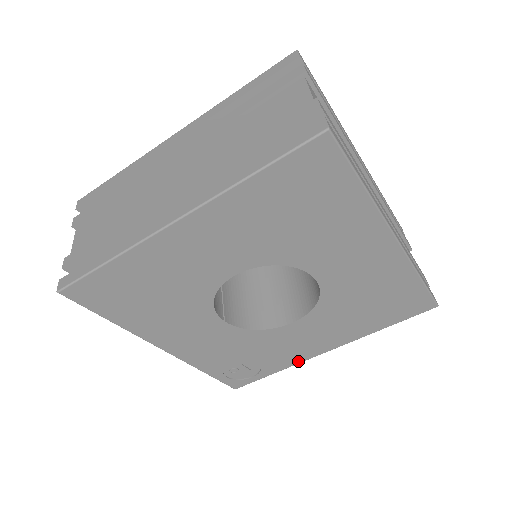
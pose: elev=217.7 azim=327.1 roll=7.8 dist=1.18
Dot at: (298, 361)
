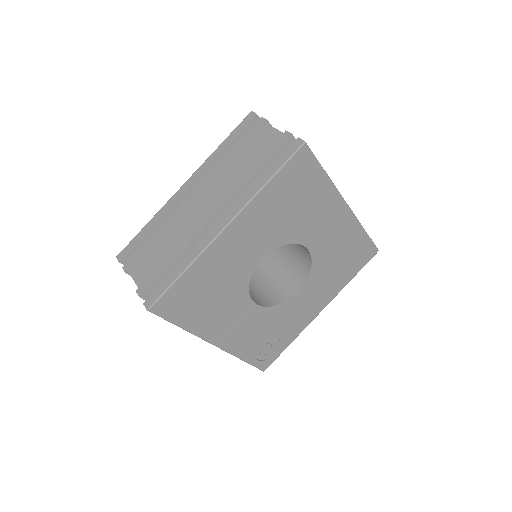
Dot at: (304, 327)
